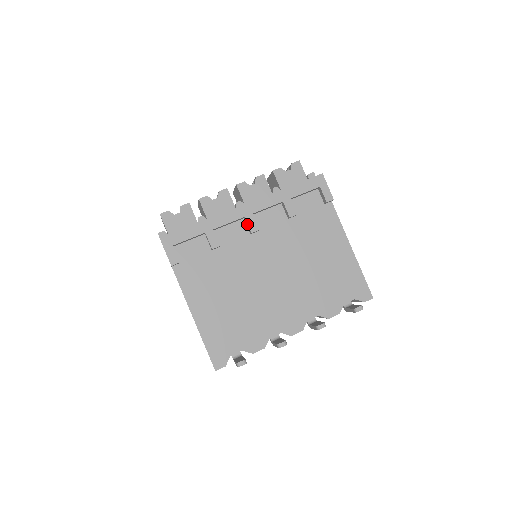
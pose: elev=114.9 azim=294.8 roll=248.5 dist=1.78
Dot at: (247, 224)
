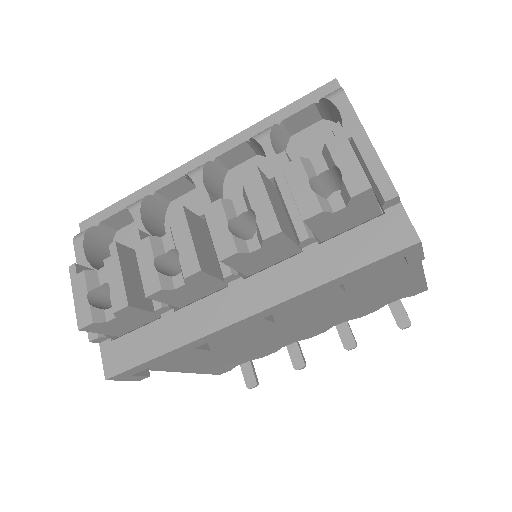
Dot at: occluded
